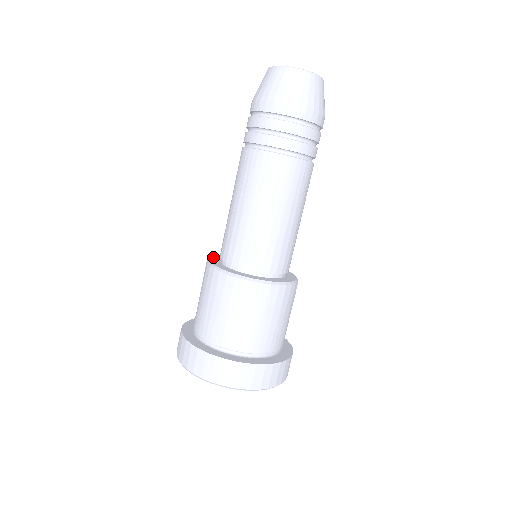
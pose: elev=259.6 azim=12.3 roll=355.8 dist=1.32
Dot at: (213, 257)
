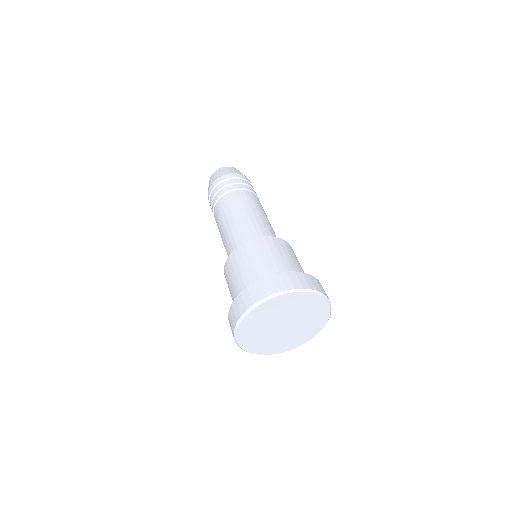
Dot at: occluded
